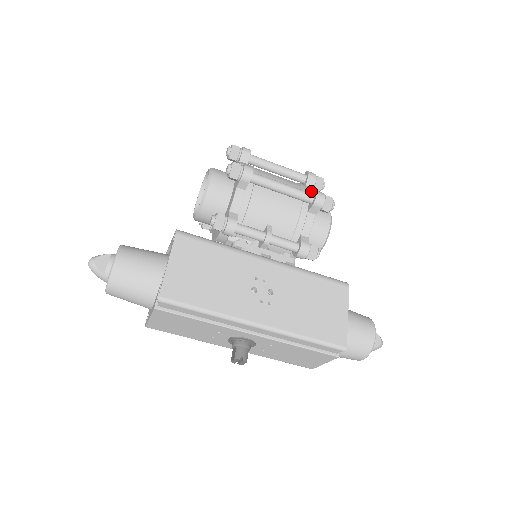
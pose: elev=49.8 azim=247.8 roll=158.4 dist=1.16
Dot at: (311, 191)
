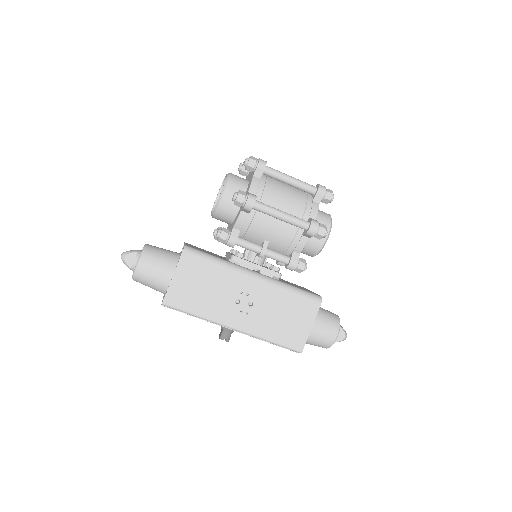
Dot at: (313, 212)
